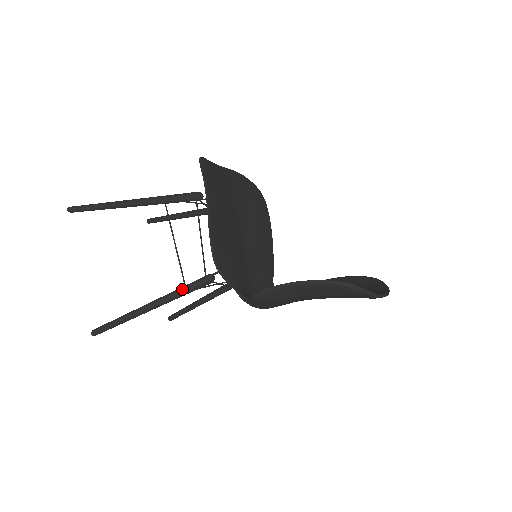
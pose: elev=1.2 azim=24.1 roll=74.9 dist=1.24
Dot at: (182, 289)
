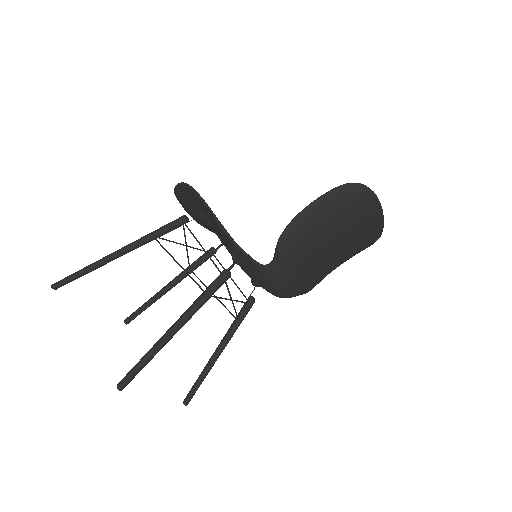
Dot at: (203, 293)
